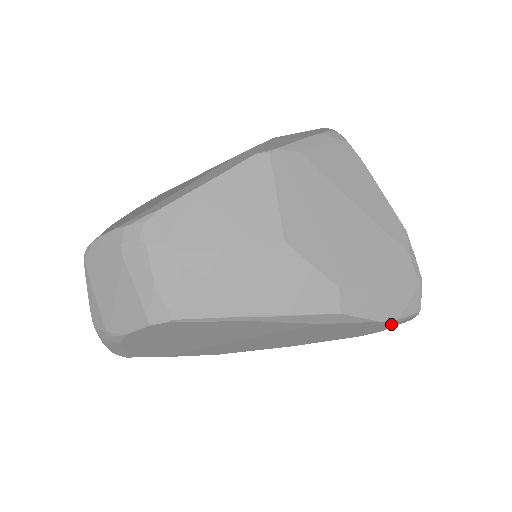
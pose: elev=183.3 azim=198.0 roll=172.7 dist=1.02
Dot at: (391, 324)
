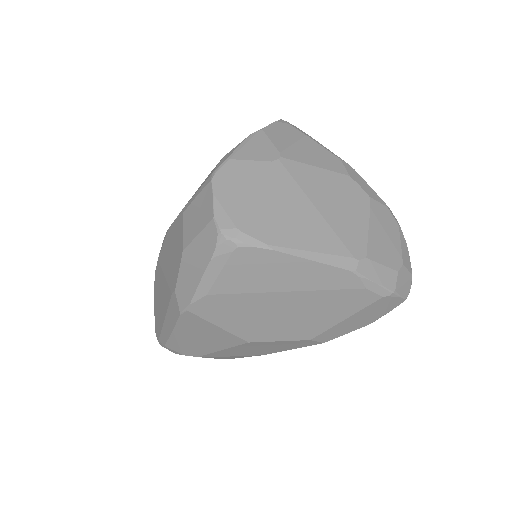
Dot at: occluded
